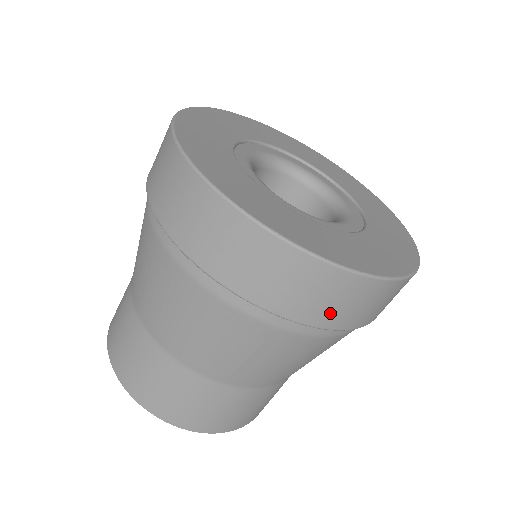
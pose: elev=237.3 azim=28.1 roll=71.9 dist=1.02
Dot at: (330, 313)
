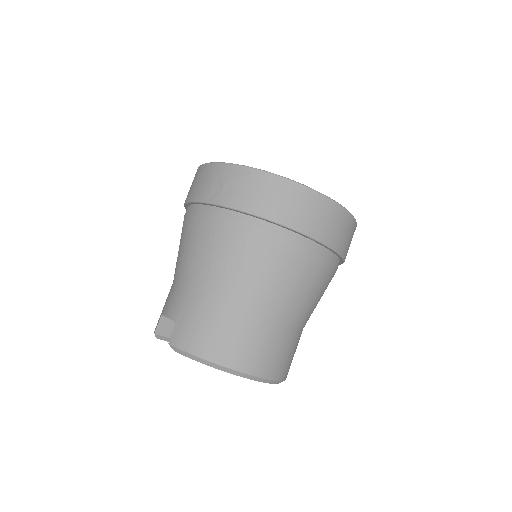
Dot at: (347, 247)
